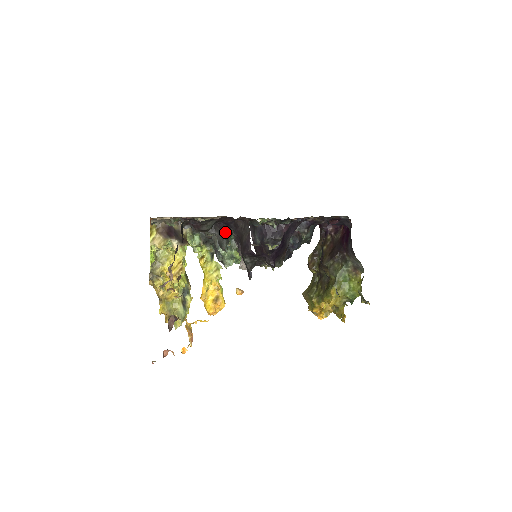
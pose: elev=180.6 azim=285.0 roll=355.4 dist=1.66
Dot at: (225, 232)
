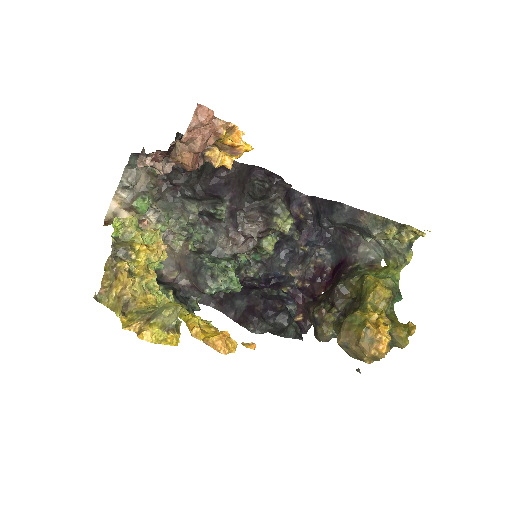
Dot at: (215, 198)
